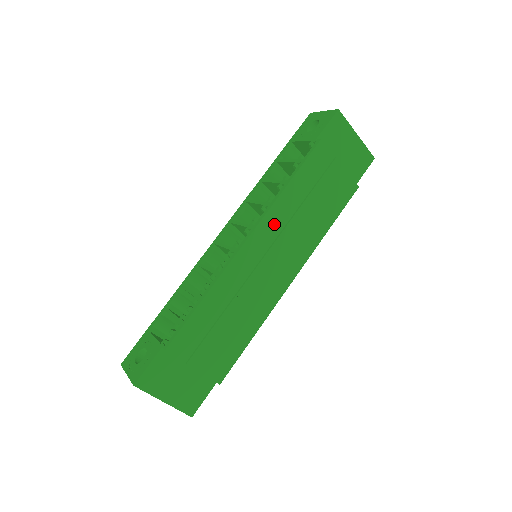
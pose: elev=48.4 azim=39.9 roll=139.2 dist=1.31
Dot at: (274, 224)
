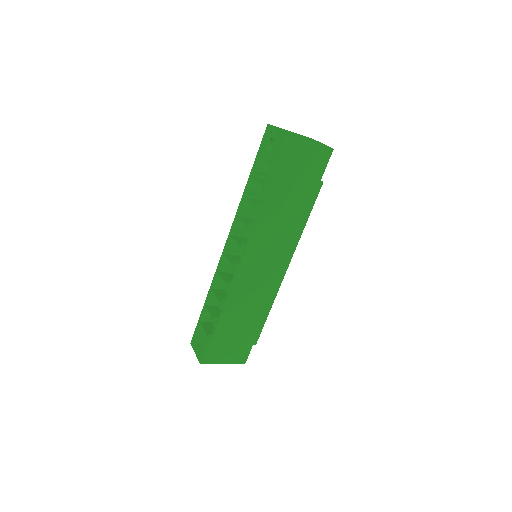
Dot at: (258, 244)
